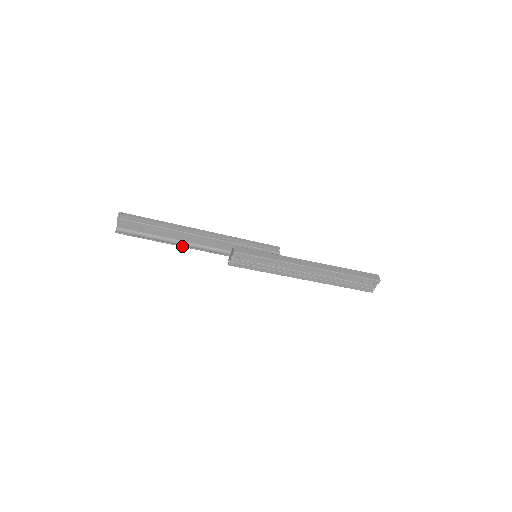
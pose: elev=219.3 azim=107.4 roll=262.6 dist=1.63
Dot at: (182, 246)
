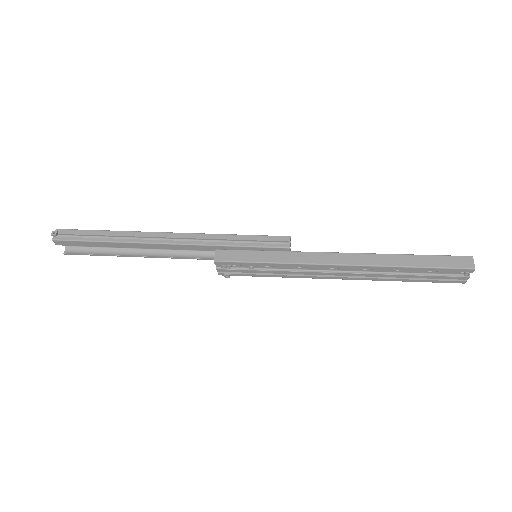
Dot at: (151, 257)
